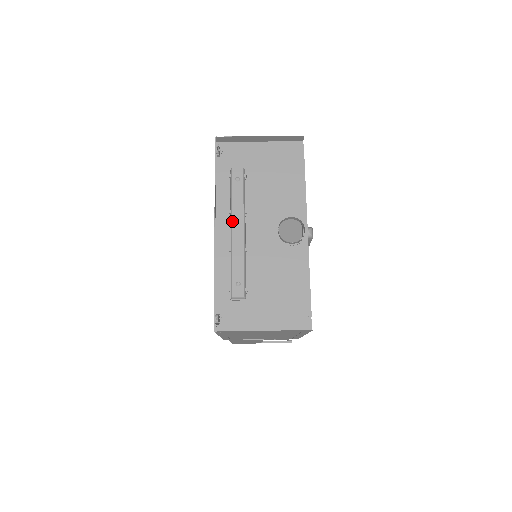
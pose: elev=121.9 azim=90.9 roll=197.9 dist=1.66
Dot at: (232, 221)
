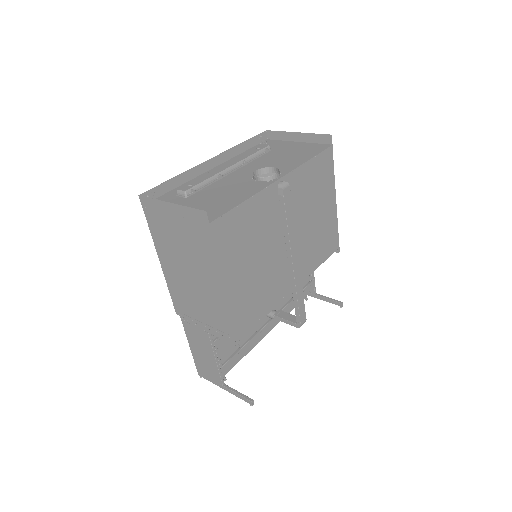
Dot at: (229, 162)
